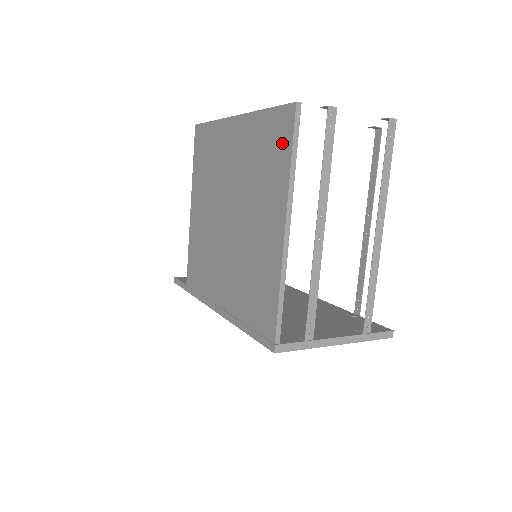
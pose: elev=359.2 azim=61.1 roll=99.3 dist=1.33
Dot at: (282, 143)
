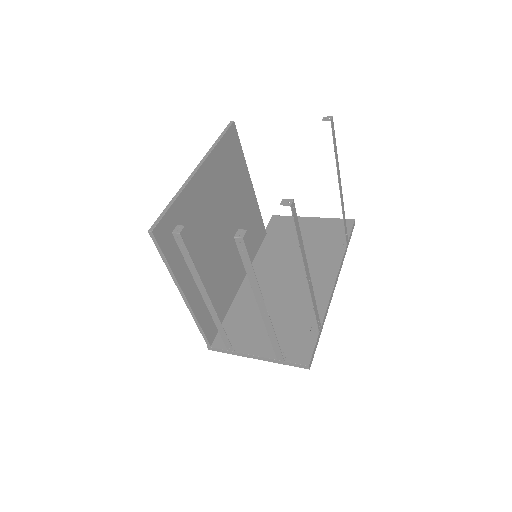
Dot at: occluded
